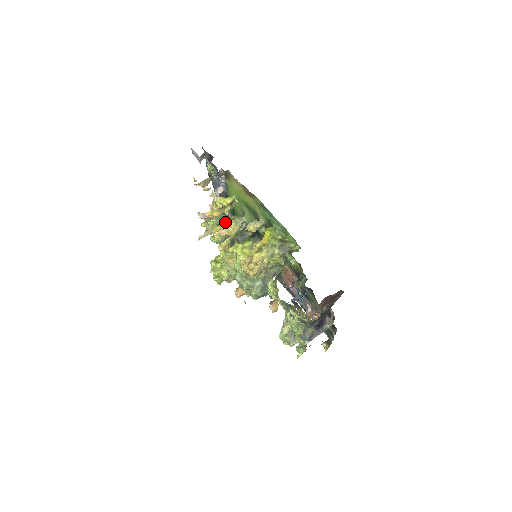
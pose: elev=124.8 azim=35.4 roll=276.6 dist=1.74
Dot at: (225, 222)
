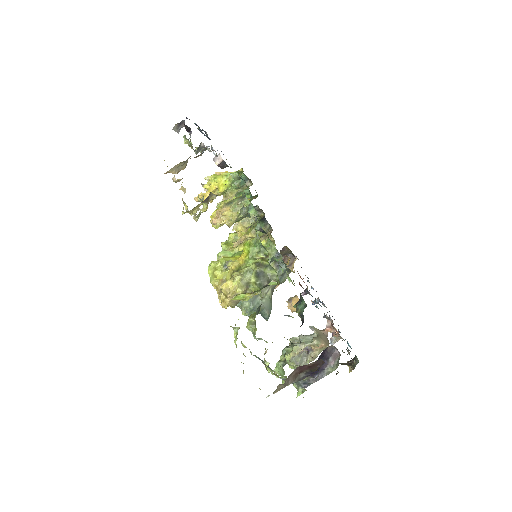
Dot at: (222, 207)
